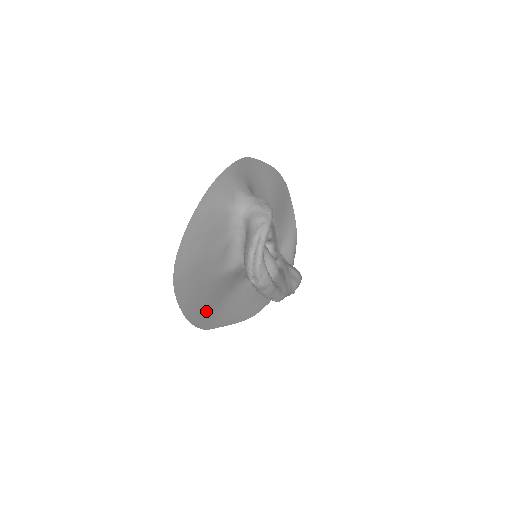
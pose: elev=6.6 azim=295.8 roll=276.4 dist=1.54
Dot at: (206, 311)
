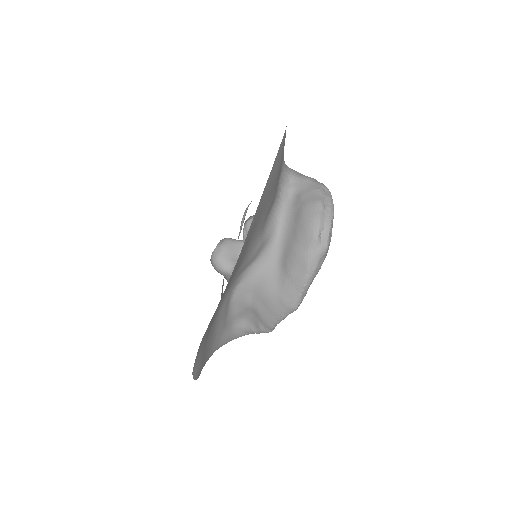
Dot at: occluded
